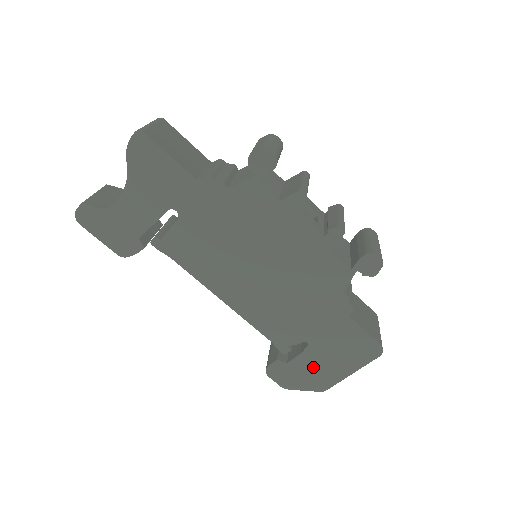
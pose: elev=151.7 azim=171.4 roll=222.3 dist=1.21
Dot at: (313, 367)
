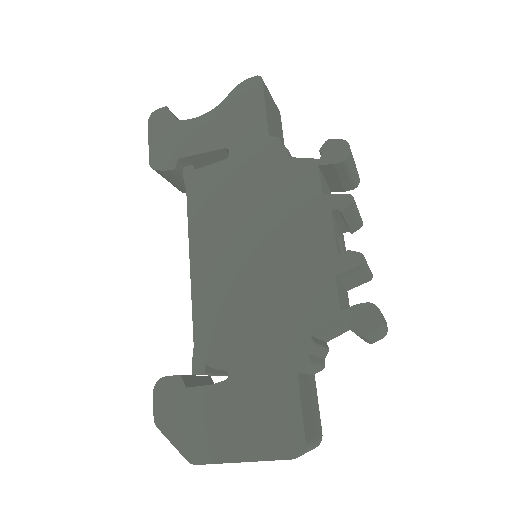
Dot at: (208, 415)
